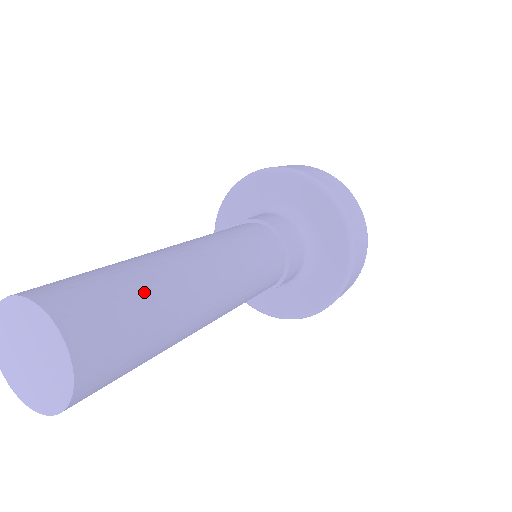
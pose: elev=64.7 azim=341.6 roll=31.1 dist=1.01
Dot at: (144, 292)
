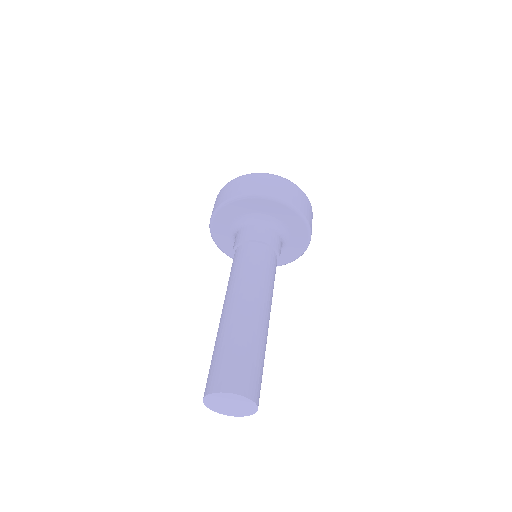
Dot at: occluded
